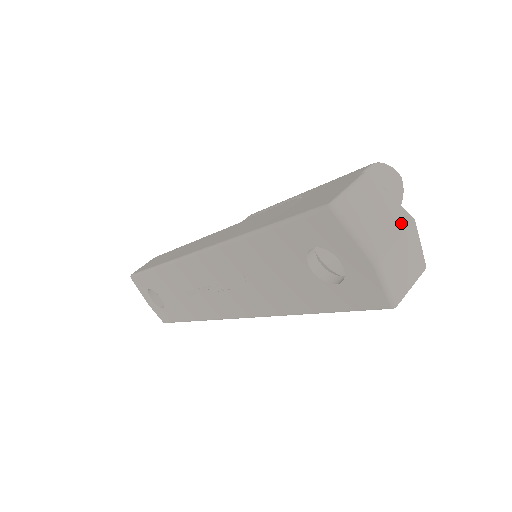
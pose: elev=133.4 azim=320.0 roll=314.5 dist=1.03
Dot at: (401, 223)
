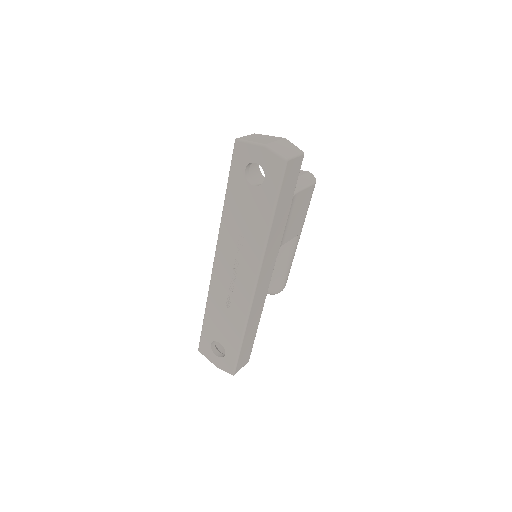
Dot at: (277, 139)
